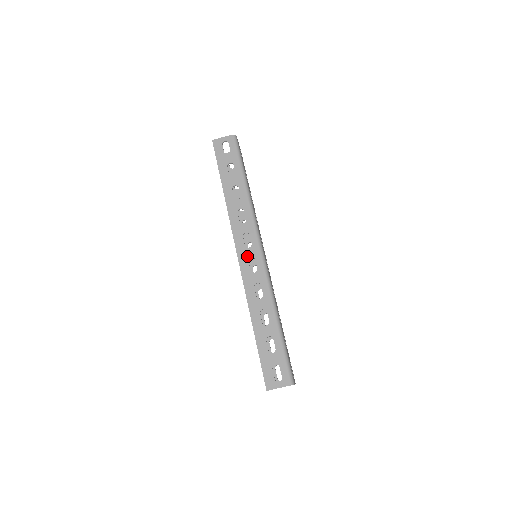
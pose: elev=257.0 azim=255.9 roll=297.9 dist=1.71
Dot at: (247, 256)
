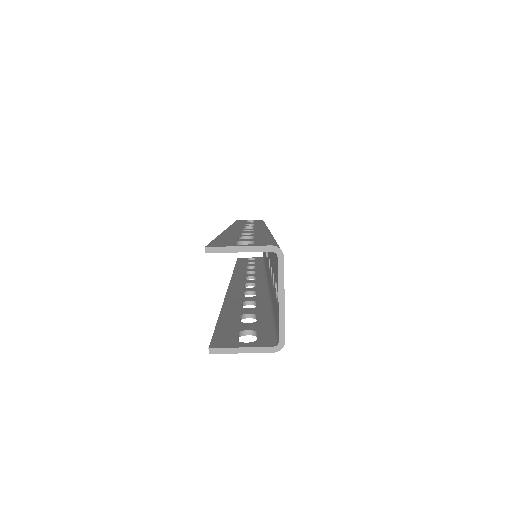
Dot at: (243, 227)
